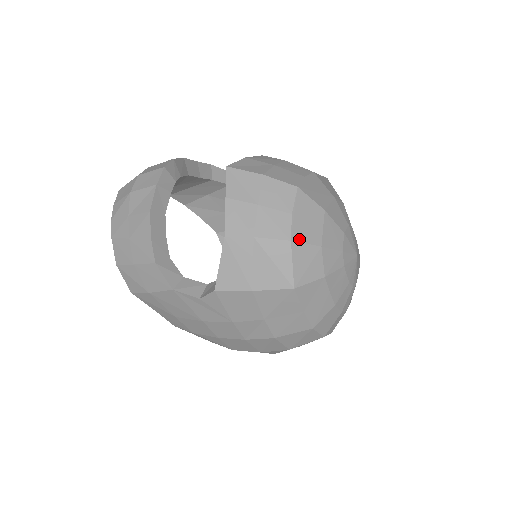
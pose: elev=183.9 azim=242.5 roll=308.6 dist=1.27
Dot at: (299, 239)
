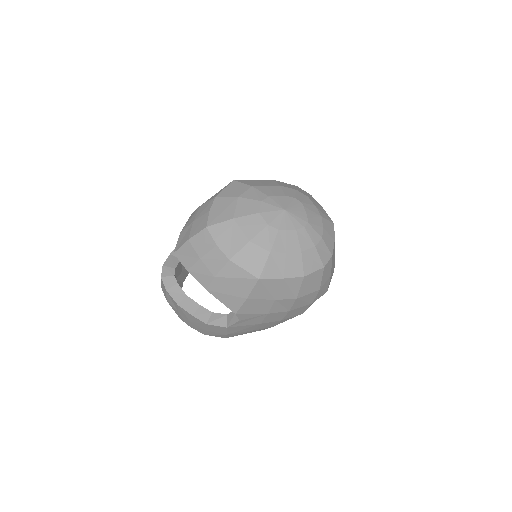
Dot at: (233, 253)
